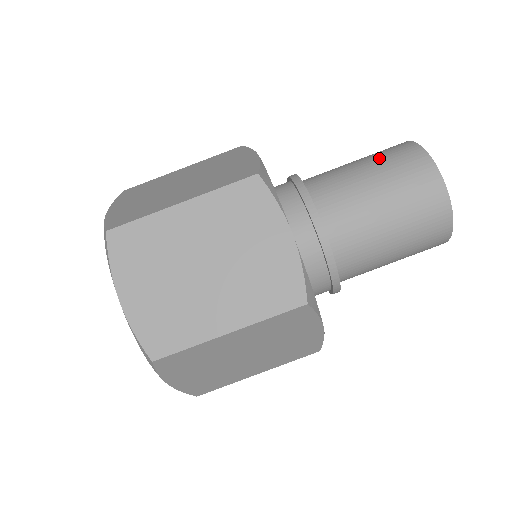
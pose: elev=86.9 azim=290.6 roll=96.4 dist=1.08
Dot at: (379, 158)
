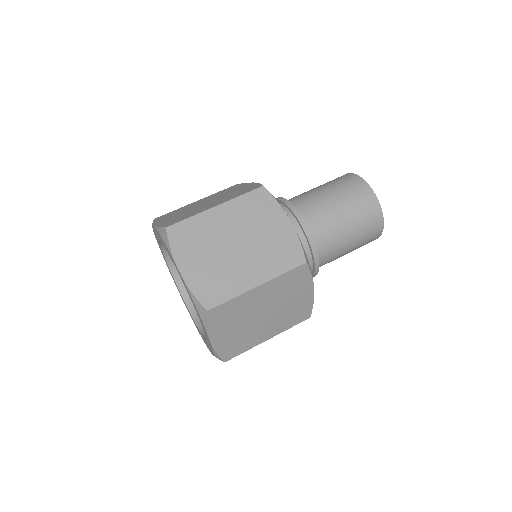
Dot at: (331, 183)
